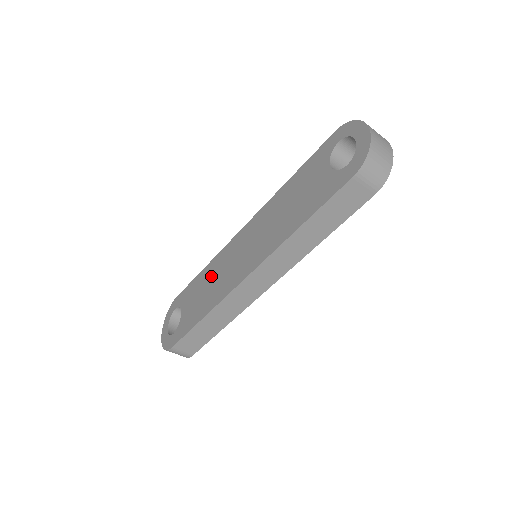
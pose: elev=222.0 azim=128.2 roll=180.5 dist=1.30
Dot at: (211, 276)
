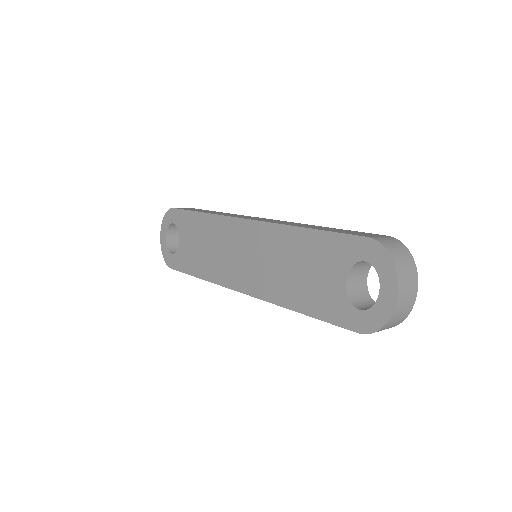
Dot at: (209, 237)
